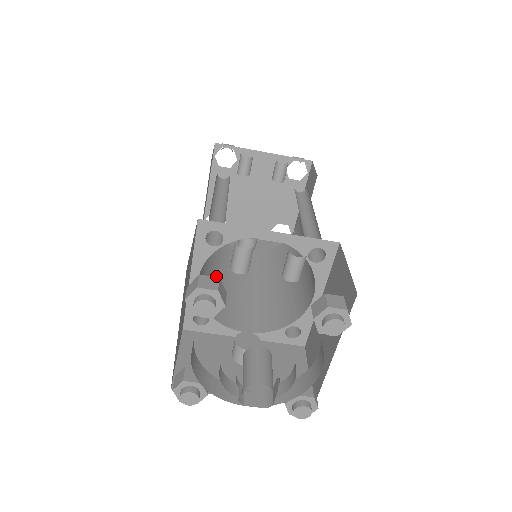
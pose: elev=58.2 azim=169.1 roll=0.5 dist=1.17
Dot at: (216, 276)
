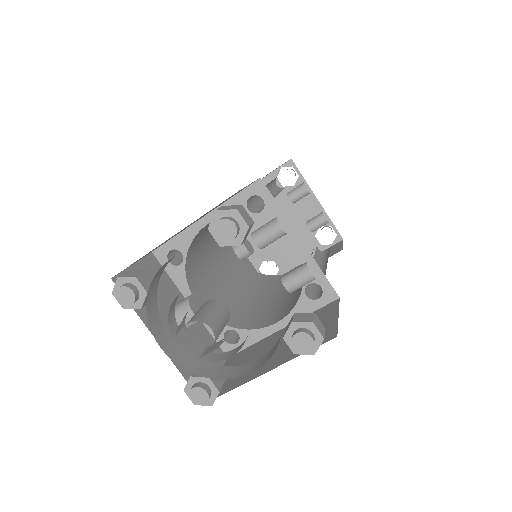
Dot at: (208, 243)
